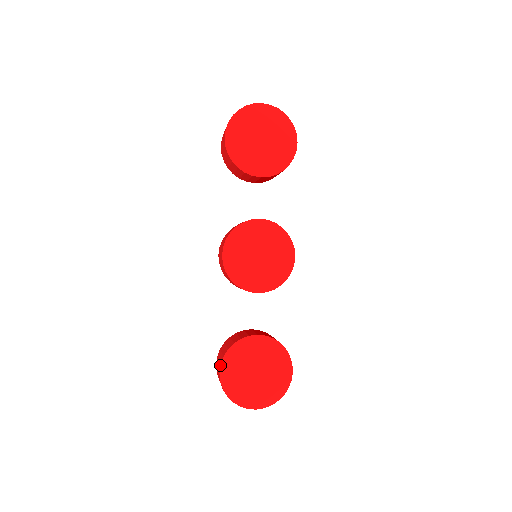
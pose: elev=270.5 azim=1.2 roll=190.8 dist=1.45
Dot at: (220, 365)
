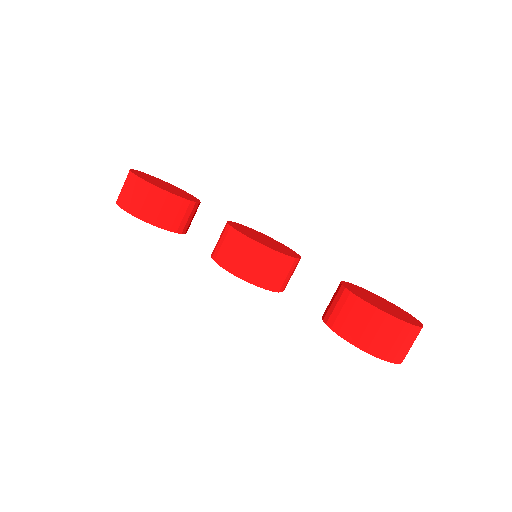
Dot at: (368, 303)
